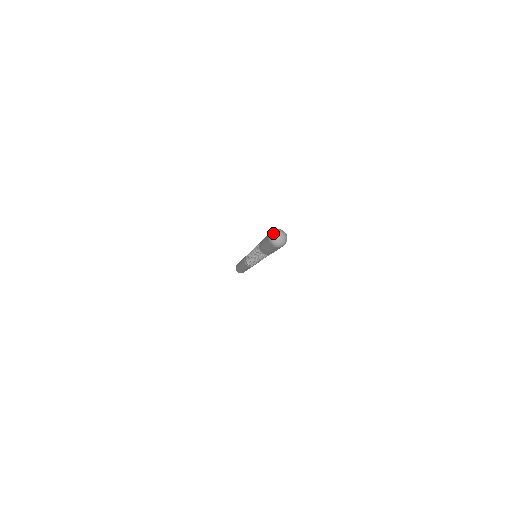
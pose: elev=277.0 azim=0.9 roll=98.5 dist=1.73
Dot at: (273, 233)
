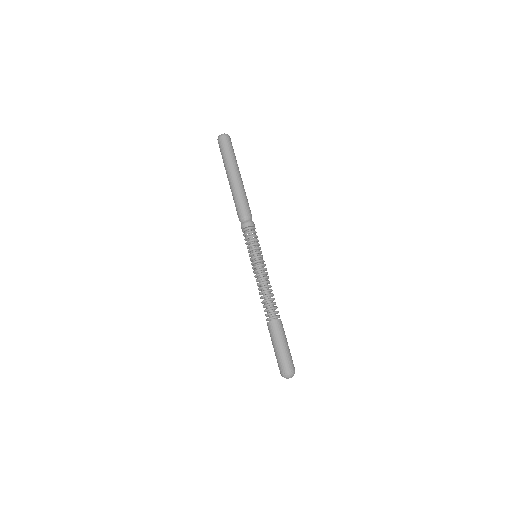
Dot at: (289, 376)
